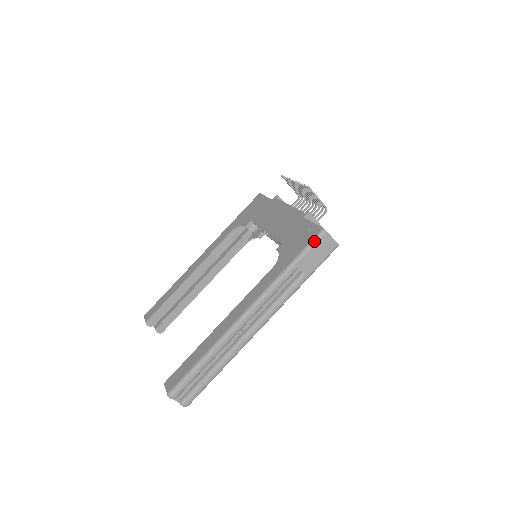
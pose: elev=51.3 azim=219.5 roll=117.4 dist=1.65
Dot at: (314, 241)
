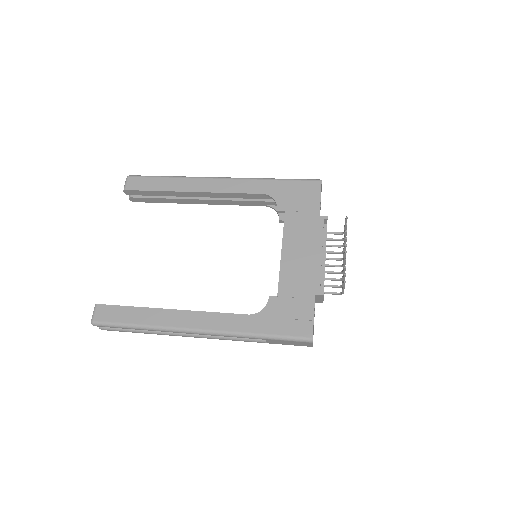
Dot at: (296, 340)
